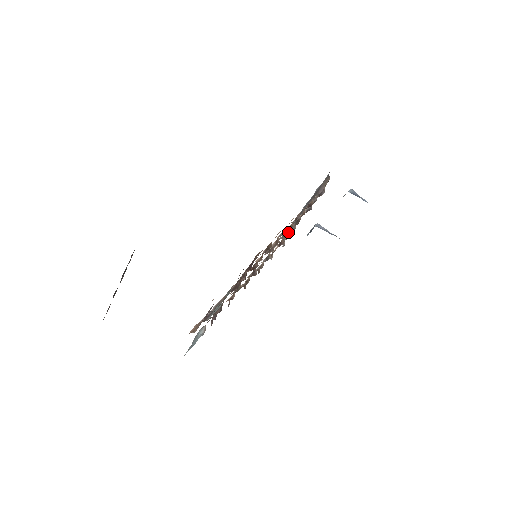
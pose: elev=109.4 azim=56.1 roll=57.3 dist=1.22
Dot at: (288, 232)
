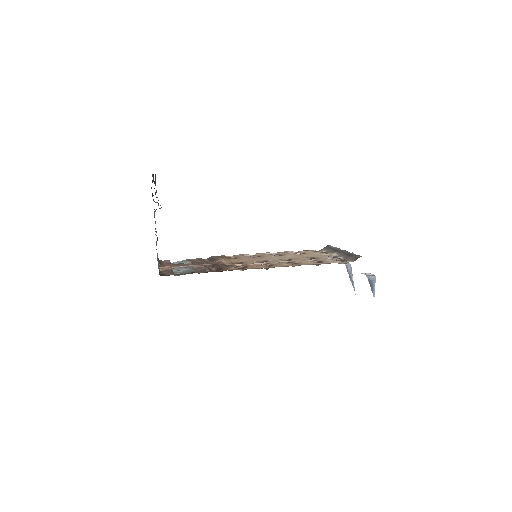
Dot at: (327, 249)
